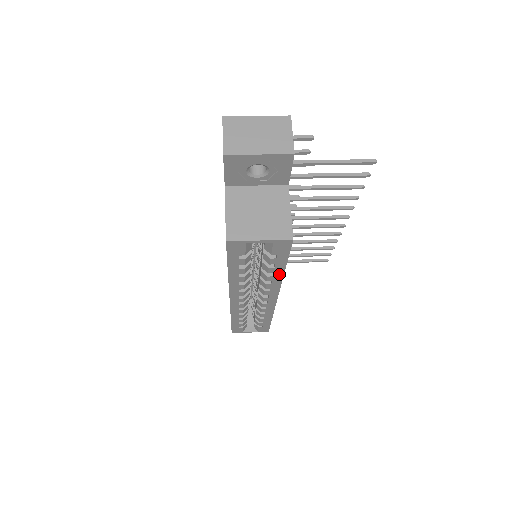
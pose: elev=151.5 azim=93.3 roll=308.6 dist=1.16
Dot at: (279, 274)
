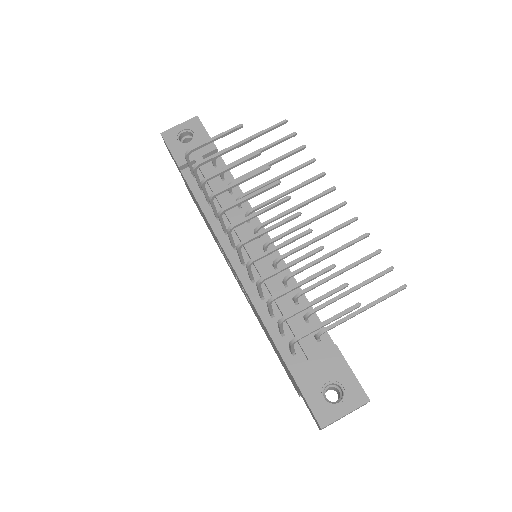
Dot at: occluded
